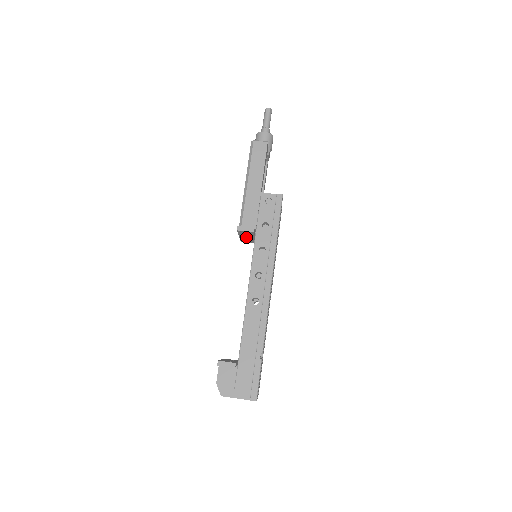
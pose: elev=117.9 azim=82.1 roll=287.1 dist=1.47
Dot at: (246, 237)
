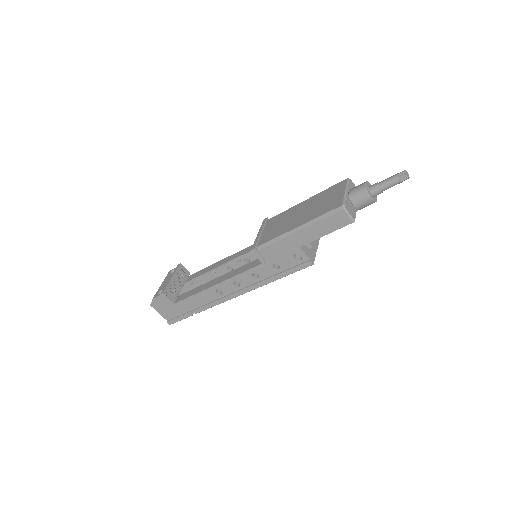
Dot at: occluded
